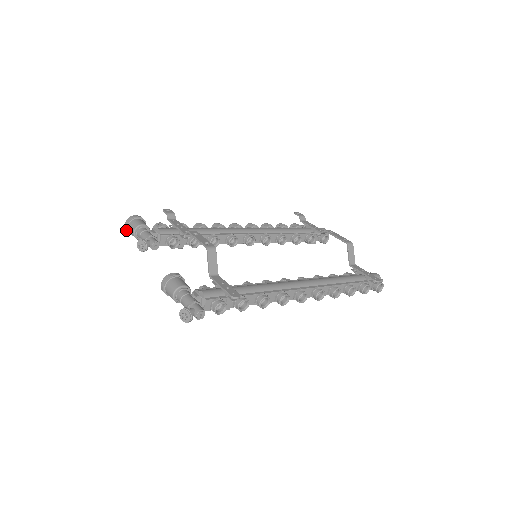
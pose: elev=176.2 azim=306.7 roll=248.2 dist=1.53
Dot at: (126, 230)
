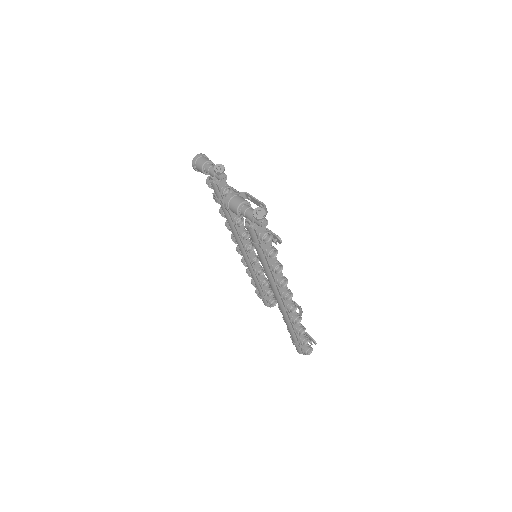
Dot at: (195, 158)
